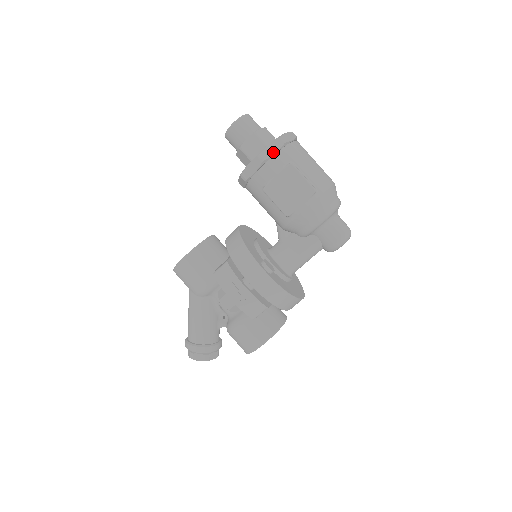
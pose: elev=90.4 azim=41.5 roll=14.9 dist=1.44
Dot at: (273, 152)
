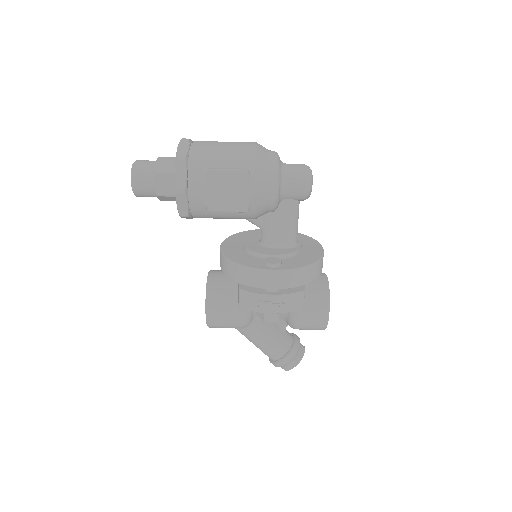
Dot at: (184, 176)
